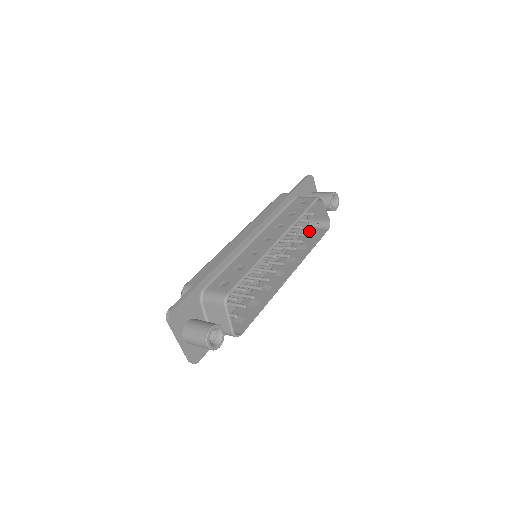
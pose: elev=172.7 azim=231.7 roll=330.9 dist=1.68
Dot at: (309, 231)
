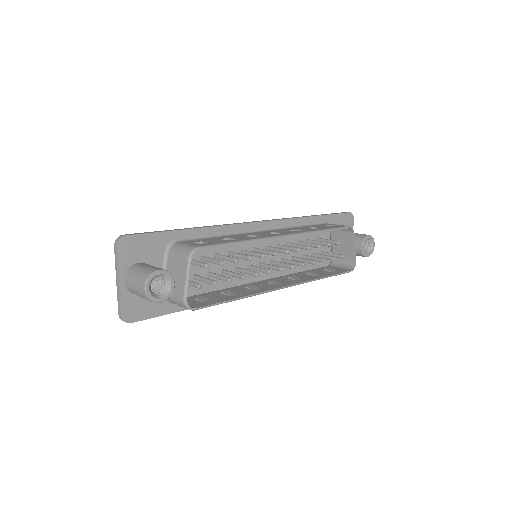
Dot at: (328, 267)
